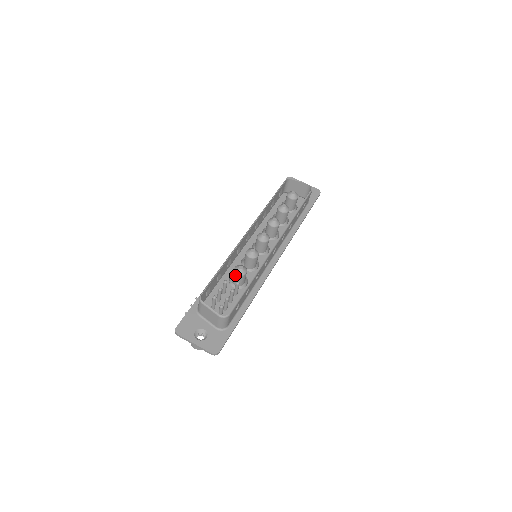
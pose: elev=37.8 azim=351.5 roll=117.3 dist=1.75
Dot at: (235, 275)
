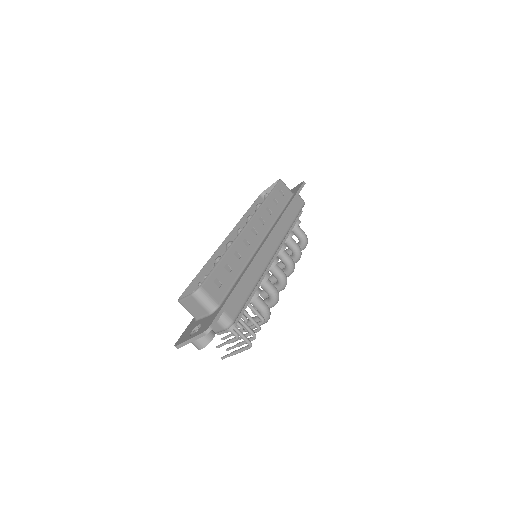
Dot at: occluded
